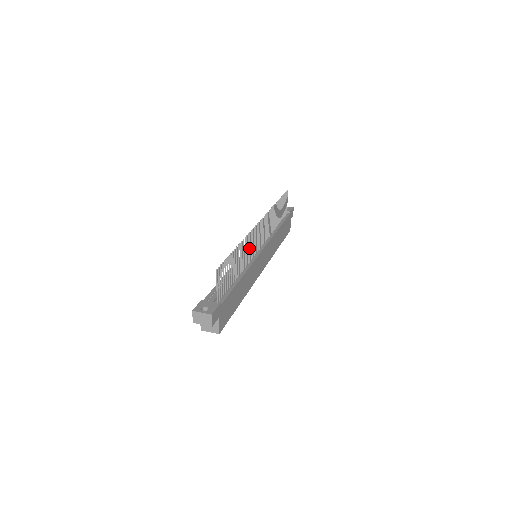
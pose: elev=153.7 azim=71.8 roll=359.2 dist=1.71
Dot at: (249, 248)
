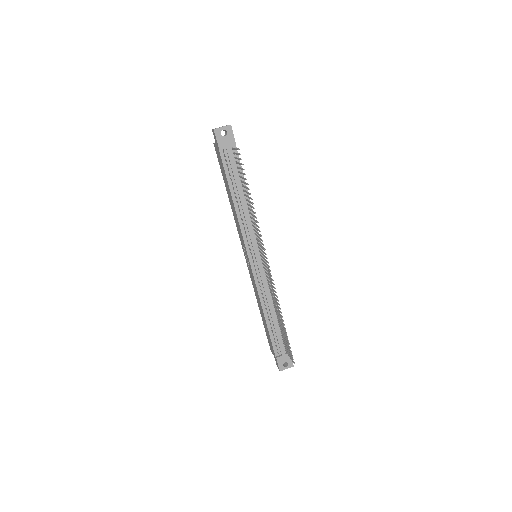
Dot at: occluded
